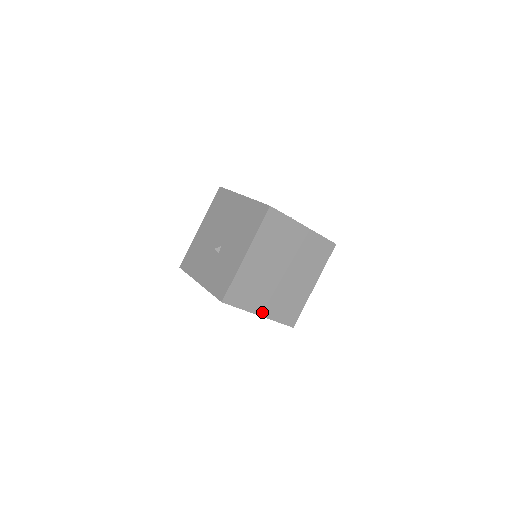
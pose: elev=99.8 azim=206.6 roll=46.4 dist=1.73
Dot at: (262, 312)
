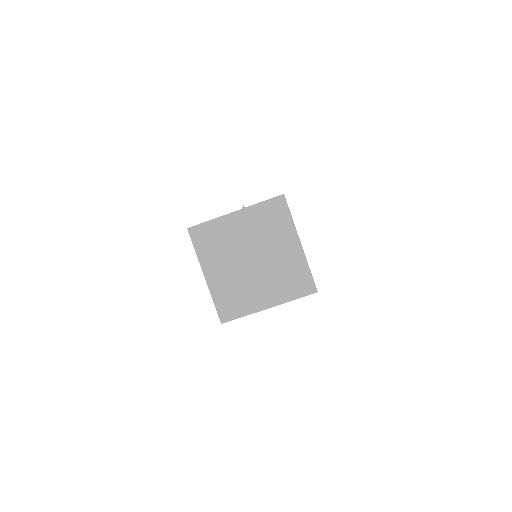
Dot at: (301, 244)
